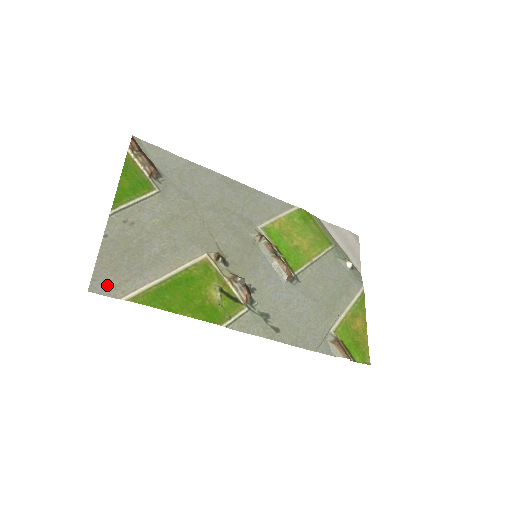
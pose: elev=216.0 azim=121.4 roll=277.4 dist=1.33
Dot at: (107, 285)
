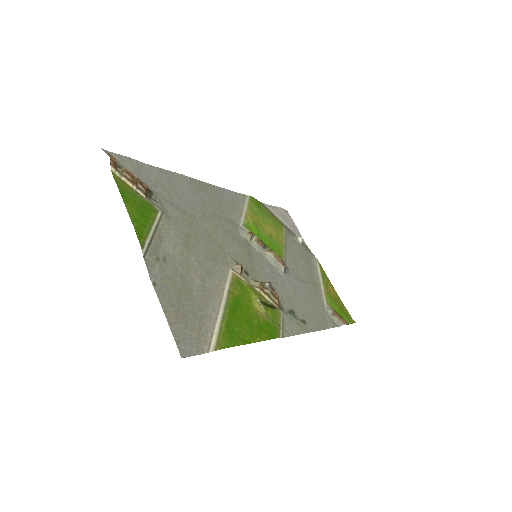
Dot at: (190, 342)
